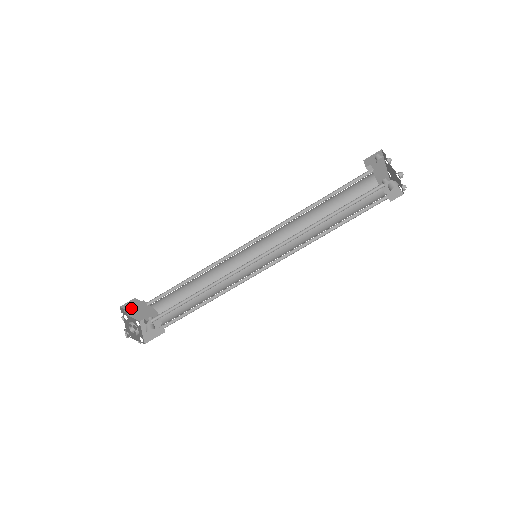
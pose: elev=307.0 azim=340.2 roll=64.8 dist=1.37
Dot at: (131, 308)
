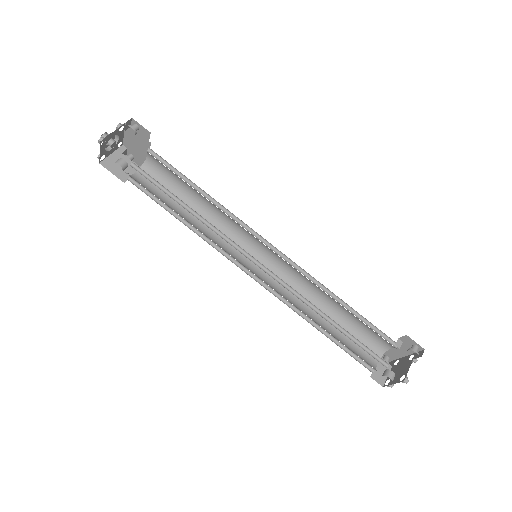
Dot at: (136, 132)
